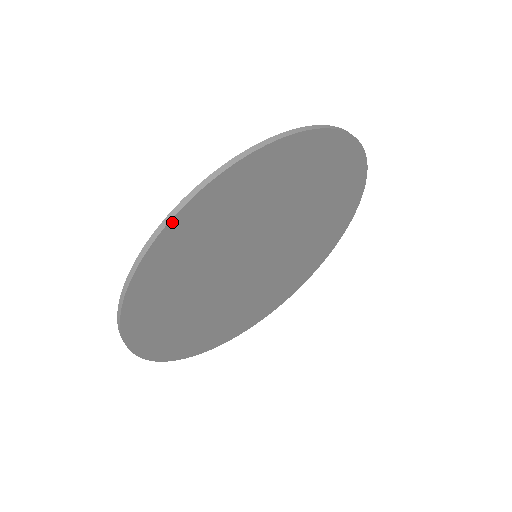
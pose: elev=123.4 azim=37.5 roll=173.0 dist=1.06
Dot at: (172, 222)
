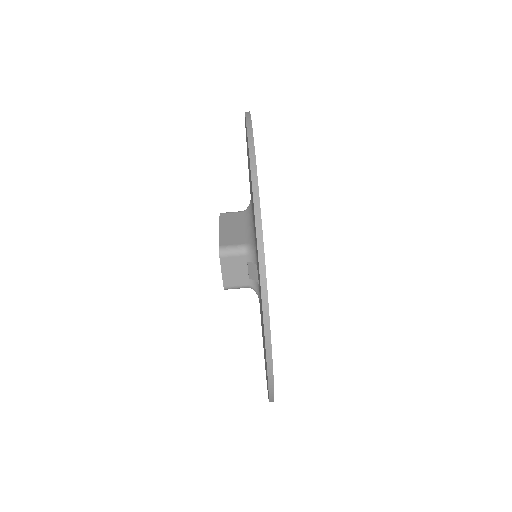
Dot at: (259, 204)
